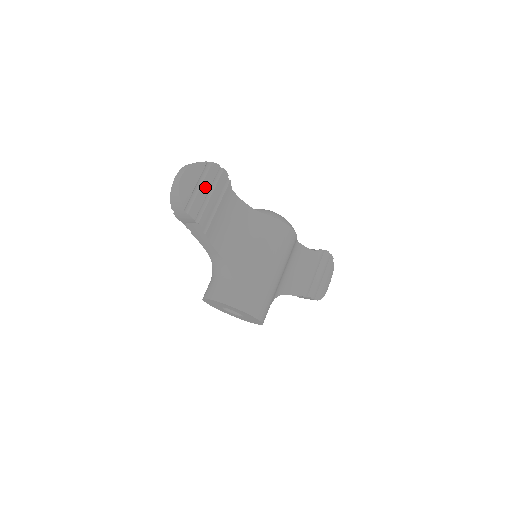
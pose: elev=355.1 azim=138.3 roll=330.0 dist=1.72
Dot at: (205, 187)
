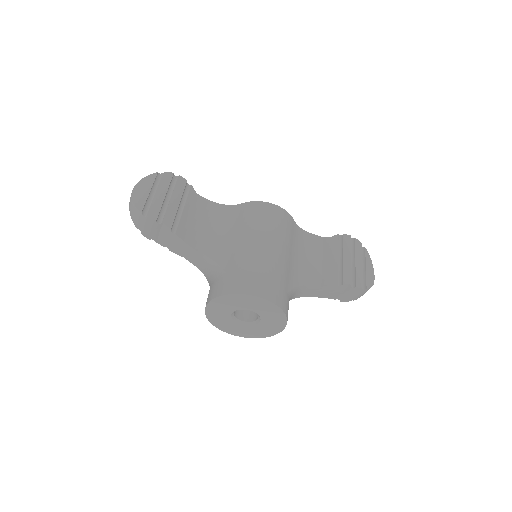
Dot at: (161, 192)
